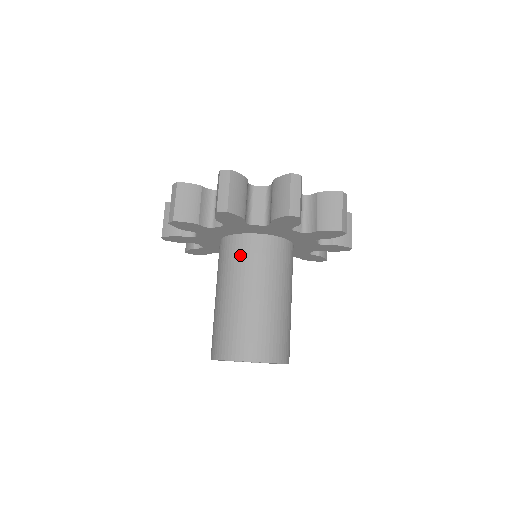
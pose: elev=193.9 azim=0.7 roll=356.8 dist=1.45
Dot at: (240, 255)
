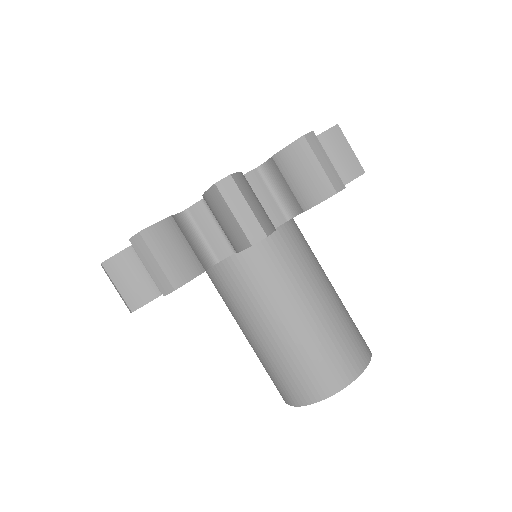
Dot at: (235, 287)
